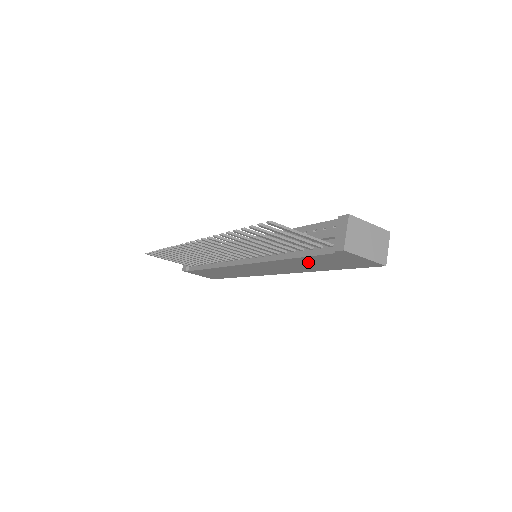
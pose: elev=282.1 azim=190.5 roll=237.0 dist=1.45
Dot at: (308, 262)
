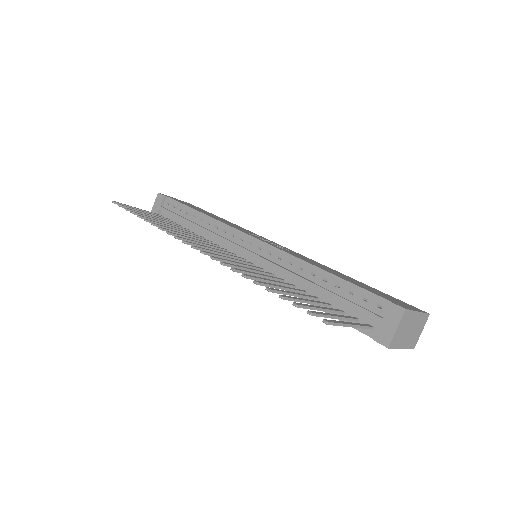
Dot at: occluded
